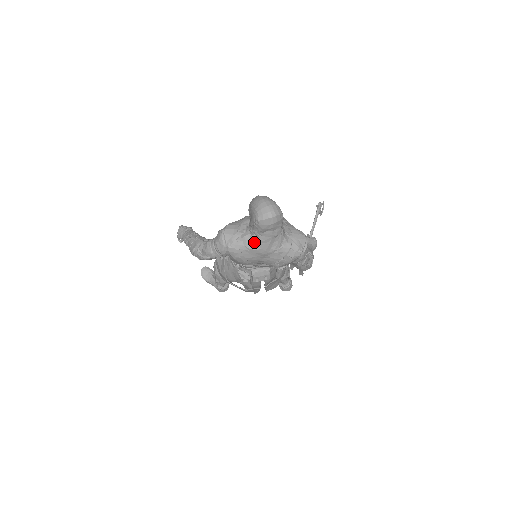
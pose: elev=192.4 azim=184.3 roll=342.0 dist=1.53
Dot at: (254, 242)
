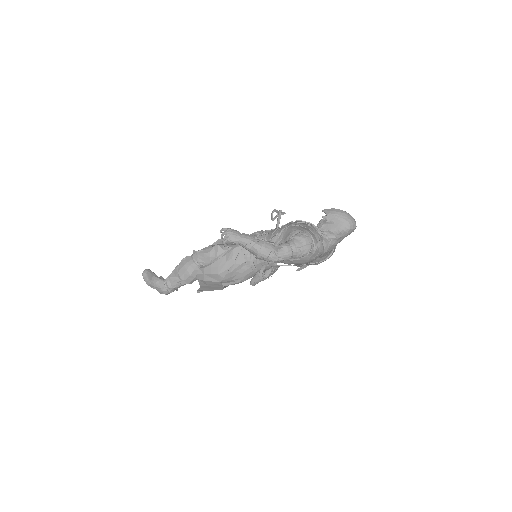
Dot at: (330, 246)
